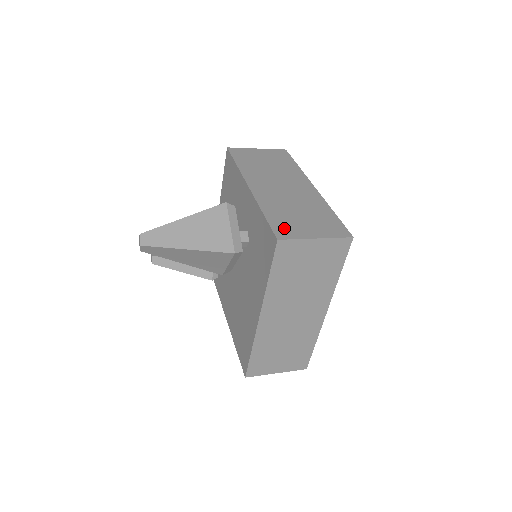
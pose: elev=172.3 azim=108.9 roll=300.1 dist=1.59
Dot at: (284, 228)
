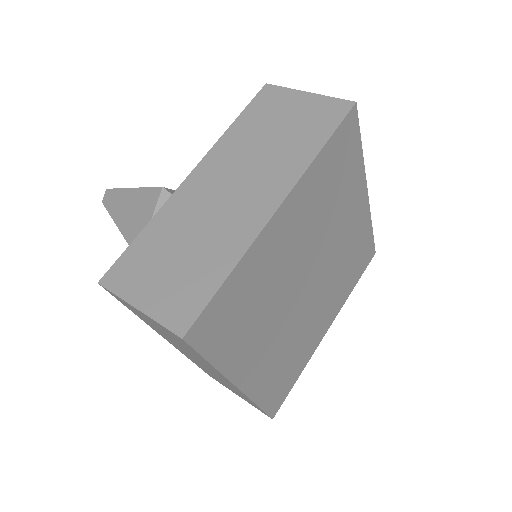
Dot at: (128, 268)
